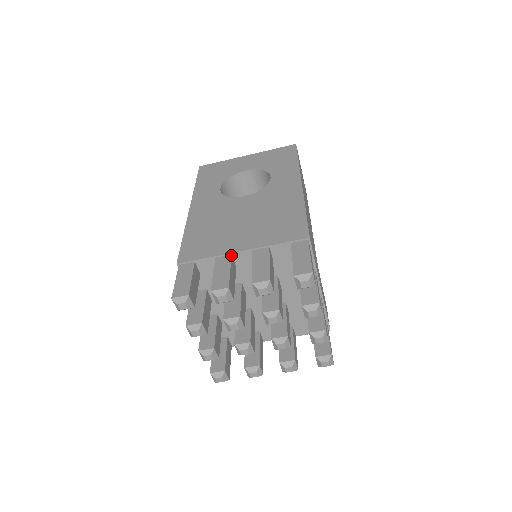
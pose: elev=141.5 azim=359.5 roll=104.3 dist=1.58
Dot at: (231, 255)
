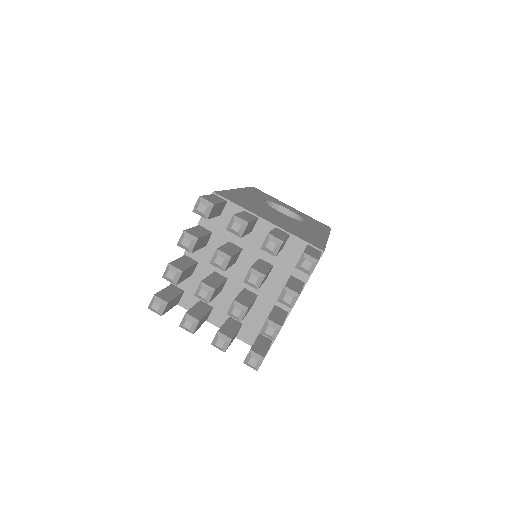
Dot at: (258, 217)
